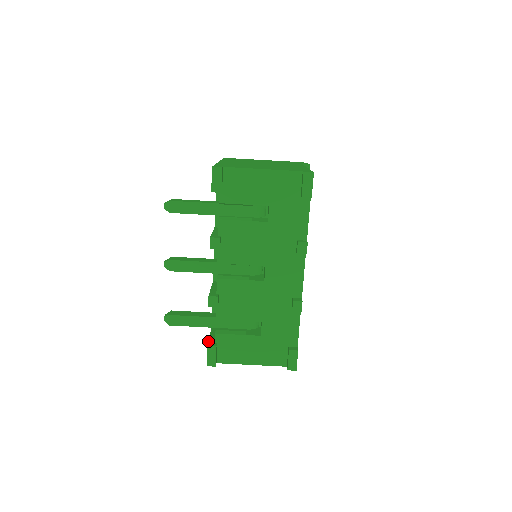
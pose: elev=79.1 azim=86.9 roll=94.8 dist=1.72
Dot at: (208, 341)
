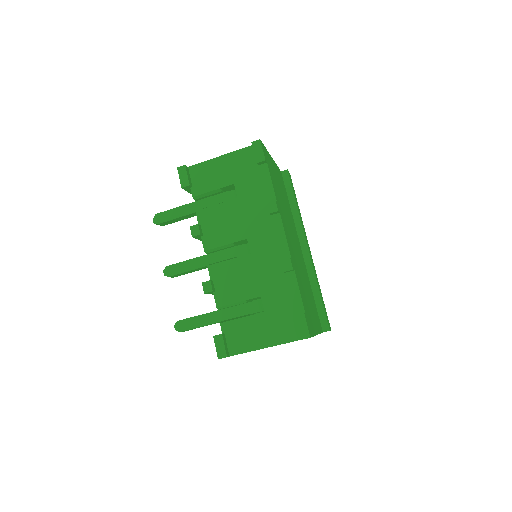
Dot at: occluded
